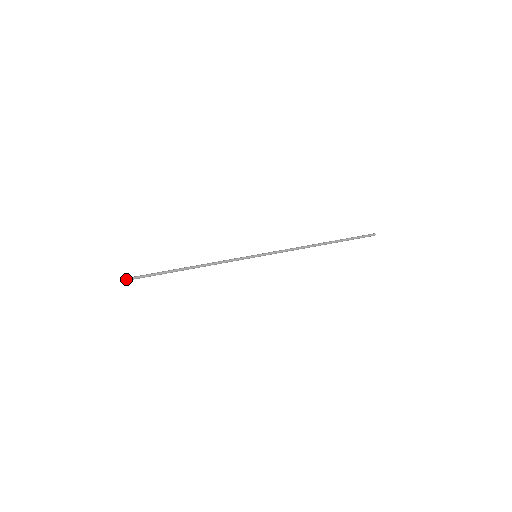
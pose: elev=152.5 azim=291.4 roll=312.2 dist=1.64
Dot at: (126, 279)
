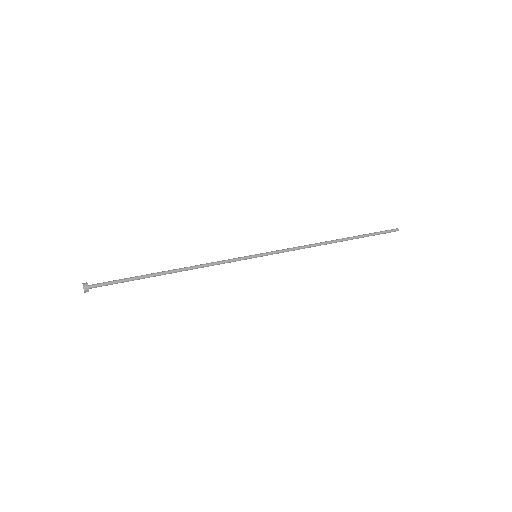
Dot at: (87, 284)
